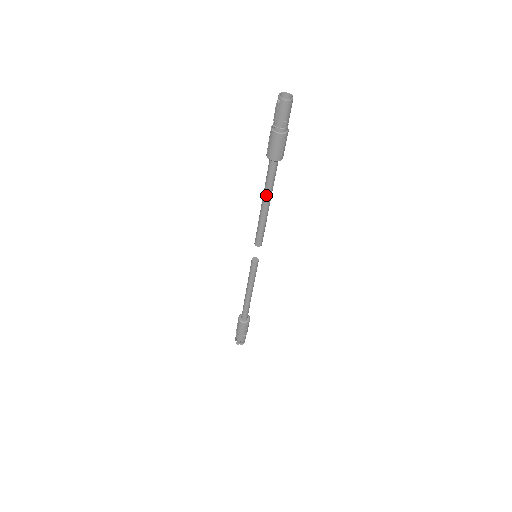
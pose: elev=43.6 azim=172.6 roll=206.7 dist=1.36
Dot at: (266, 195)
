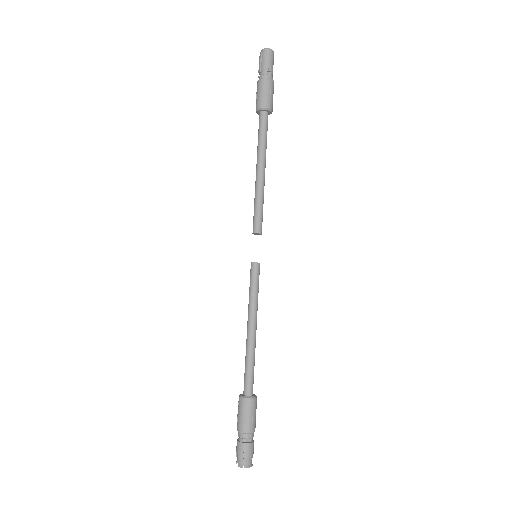
Dot at: (259, 155)
